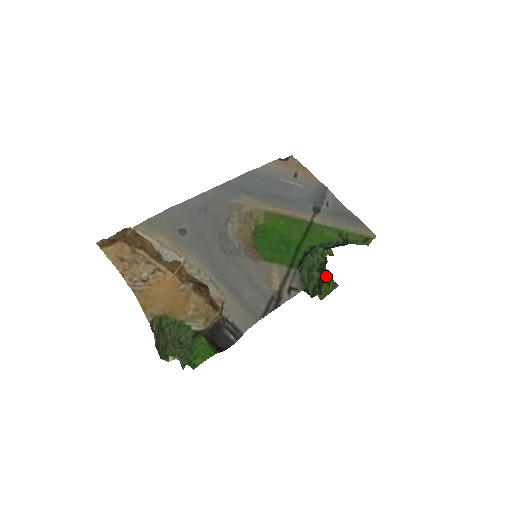
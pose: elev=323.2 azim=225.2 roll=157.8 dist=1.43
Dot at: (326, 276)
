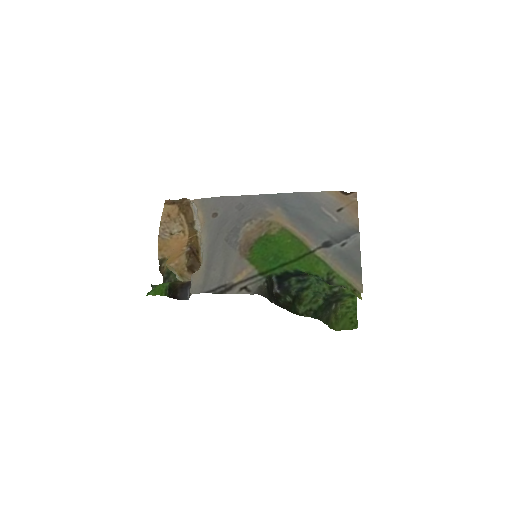
Dot at: (354, 314)
